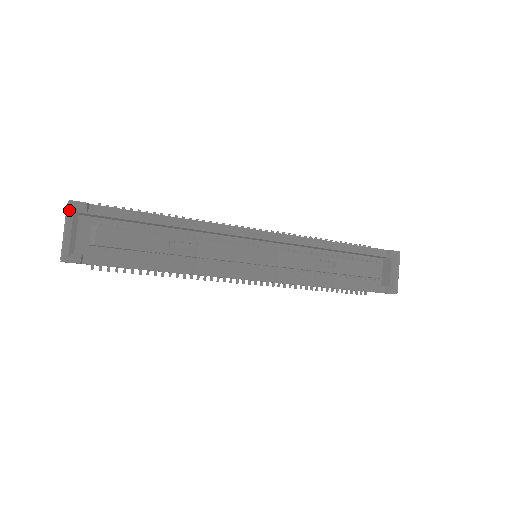
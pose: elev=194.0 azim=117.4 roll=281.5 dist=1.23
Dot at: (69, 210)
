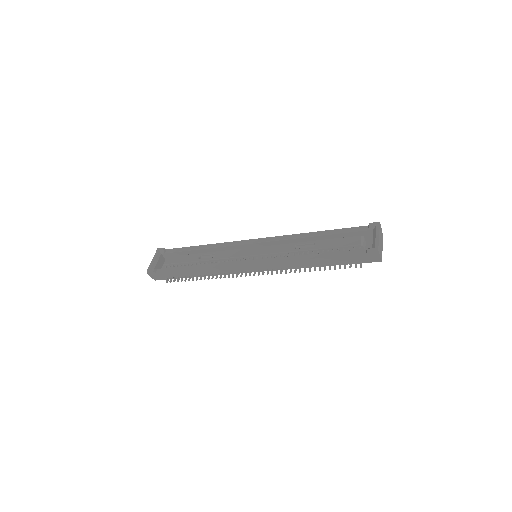
Dot at: (156, 252)
